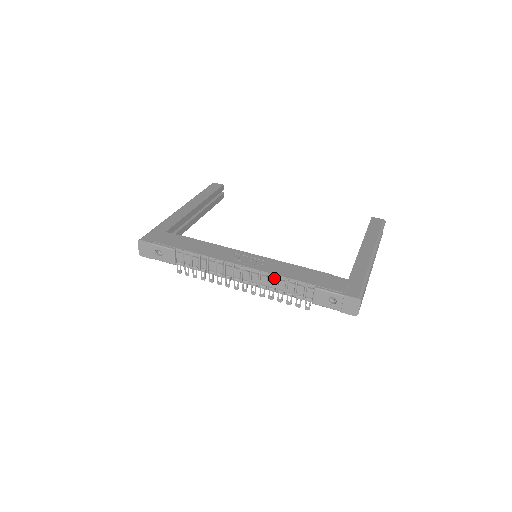
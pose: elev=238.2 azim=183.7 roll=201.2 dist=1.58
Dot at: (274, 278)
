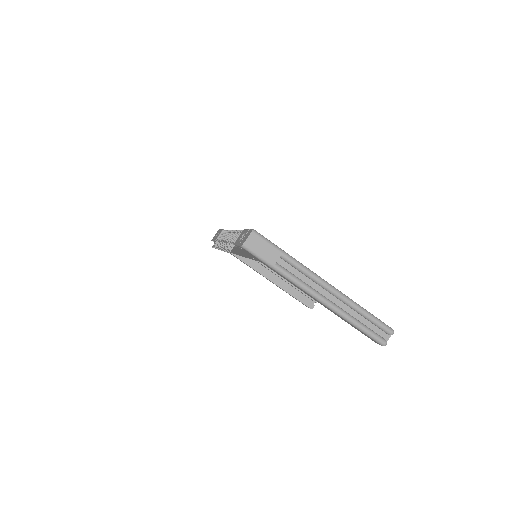
Dot at: occluded
